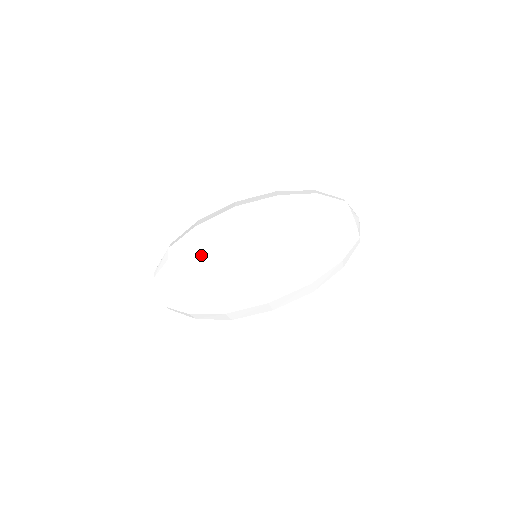
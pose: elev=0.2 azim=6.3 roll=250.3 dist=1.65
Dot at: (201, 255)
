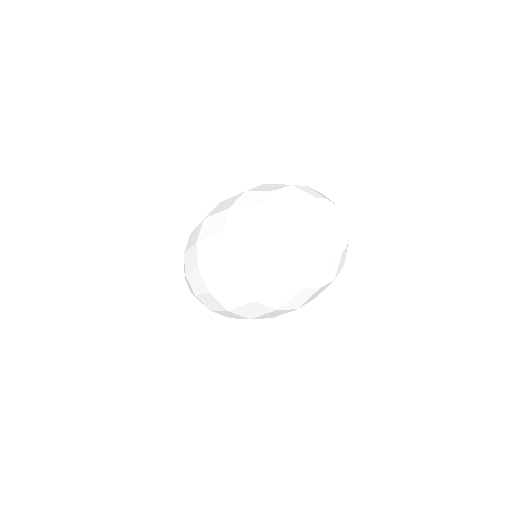
Dot at: (185, 272)
